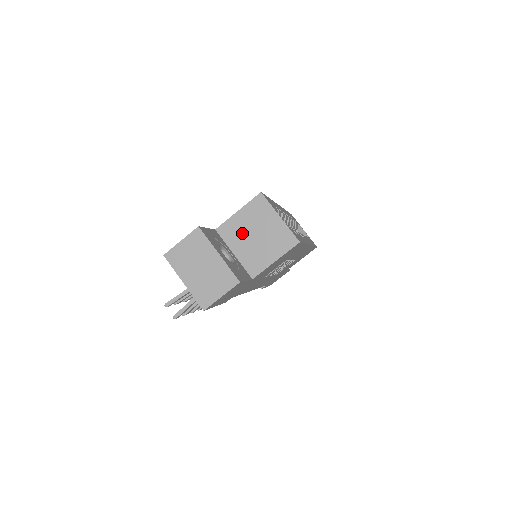
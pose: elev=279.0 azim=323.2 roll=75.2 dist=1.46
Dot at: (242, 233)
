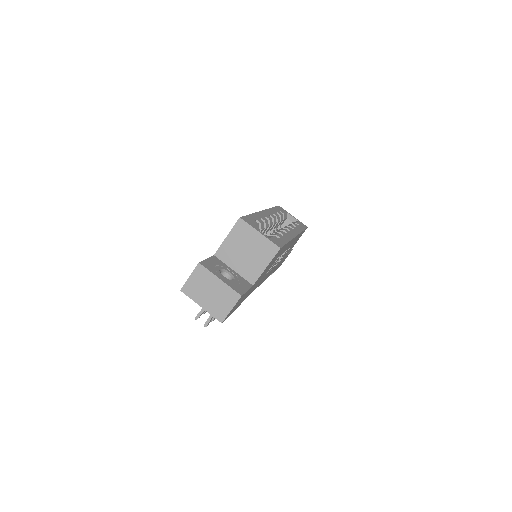
Dot at: (235, 253)
